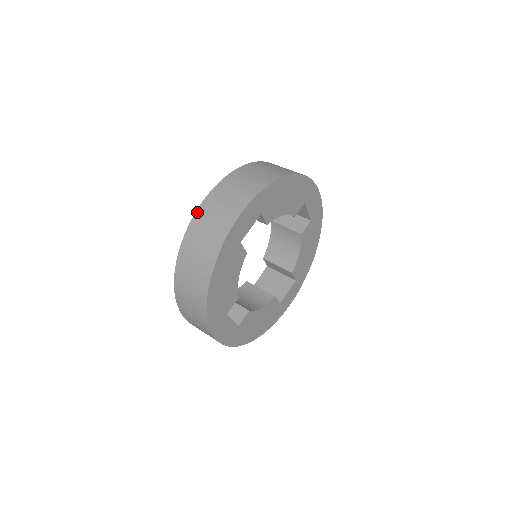
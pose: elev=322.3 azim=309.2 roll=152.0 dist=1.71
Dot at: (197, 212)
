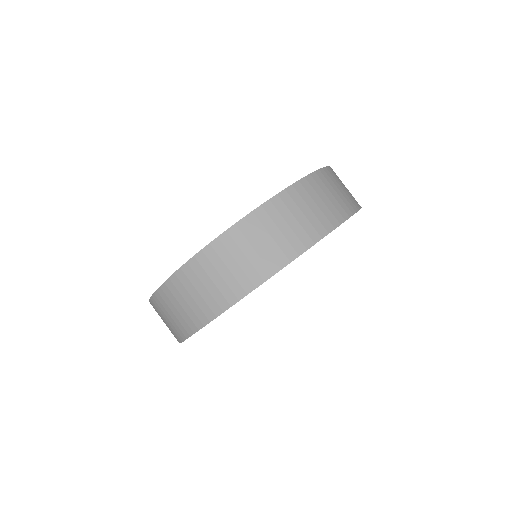
Dot at: (151, 301)
